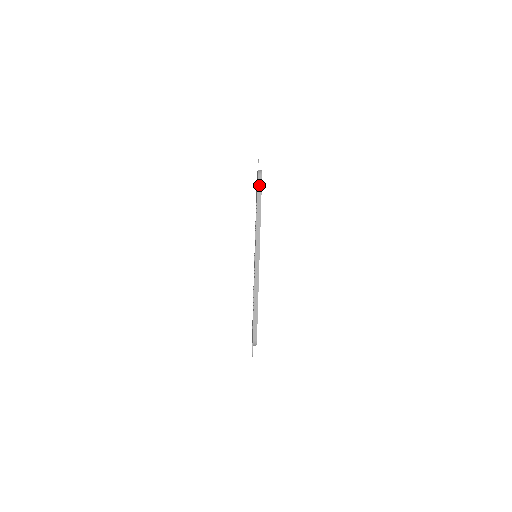
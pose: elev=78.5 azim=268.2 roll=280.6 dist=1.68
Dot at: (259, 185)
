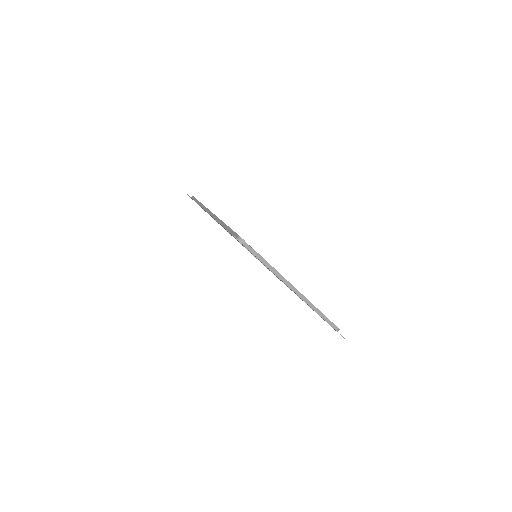
Dot at: (250, 249)
